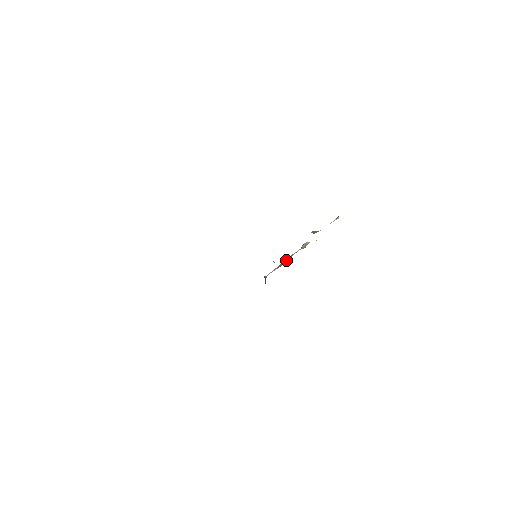
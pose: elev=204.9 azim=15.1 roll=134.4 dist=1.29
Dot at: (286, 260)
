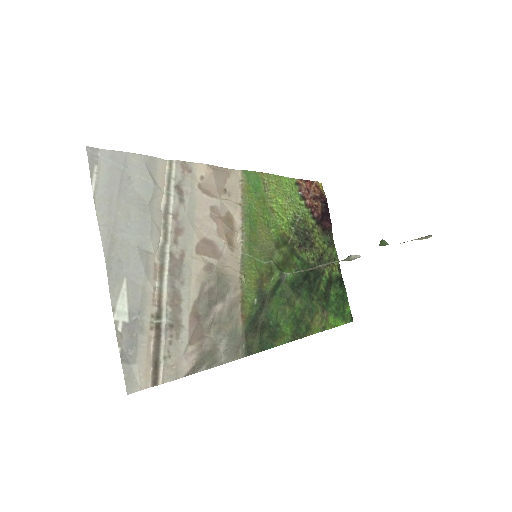
Dot at: (317, 266)
